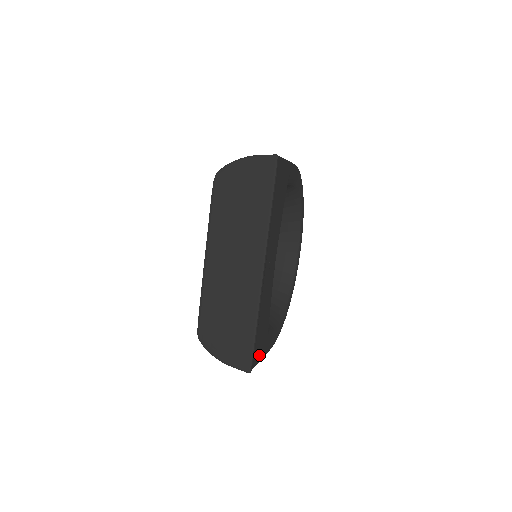
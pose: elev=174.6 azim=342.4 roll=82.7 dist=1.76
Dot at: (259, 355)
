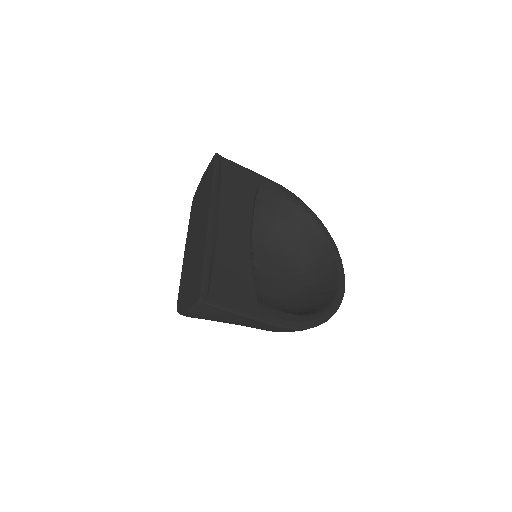
Dot at: (232, 303)
